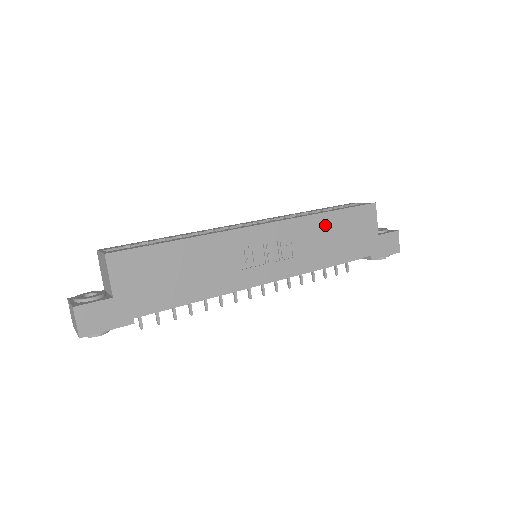
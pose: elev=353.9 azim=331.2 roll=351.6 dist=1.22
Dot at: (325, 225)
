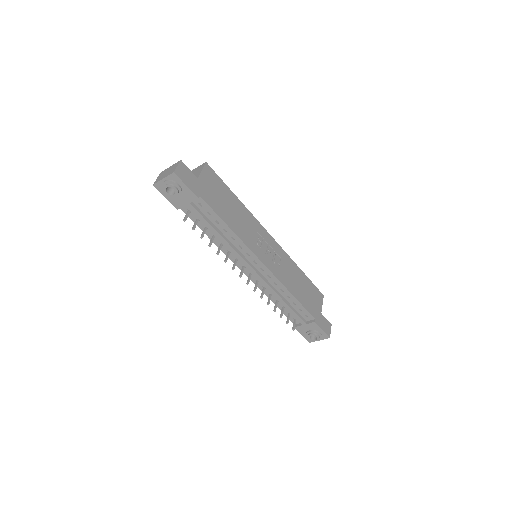
Dot at: (298, 274)
